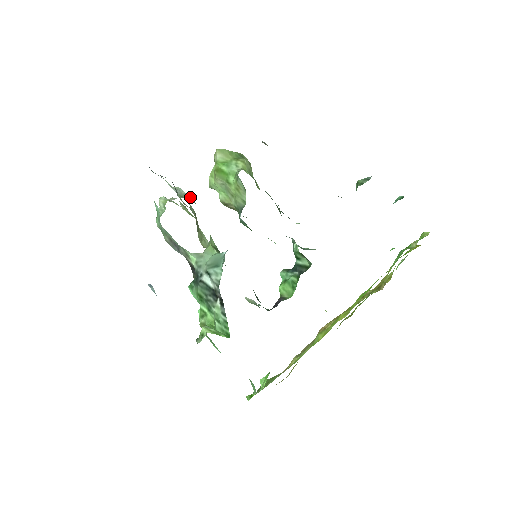
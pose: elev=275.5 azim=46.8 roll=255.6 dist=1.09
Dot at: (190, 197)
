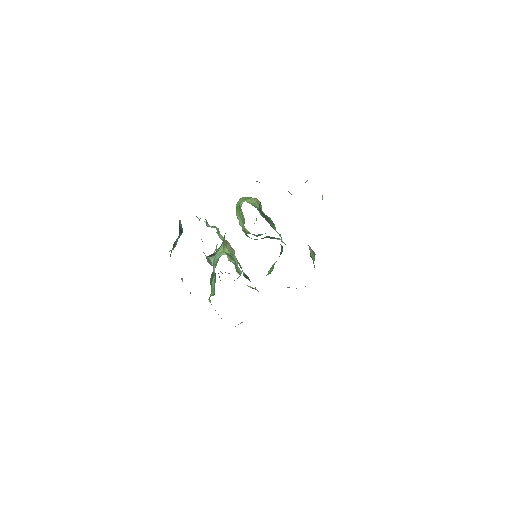
Dot at: (215, 226)
